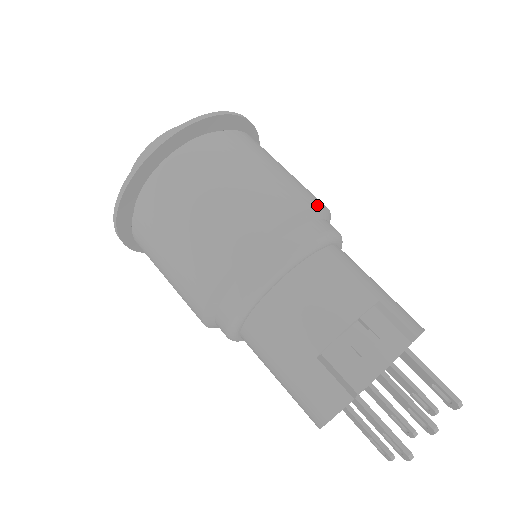
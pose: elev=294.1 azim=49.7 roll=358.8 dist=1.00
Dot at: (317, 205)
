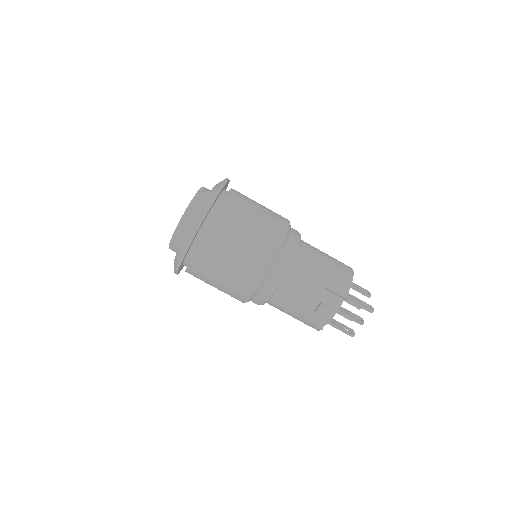
Dot at: (278, 250)
